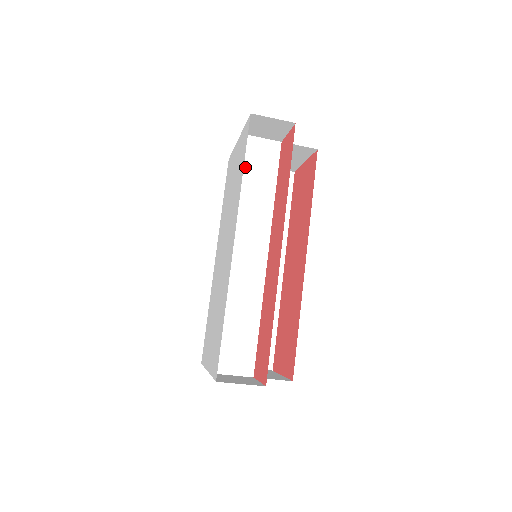
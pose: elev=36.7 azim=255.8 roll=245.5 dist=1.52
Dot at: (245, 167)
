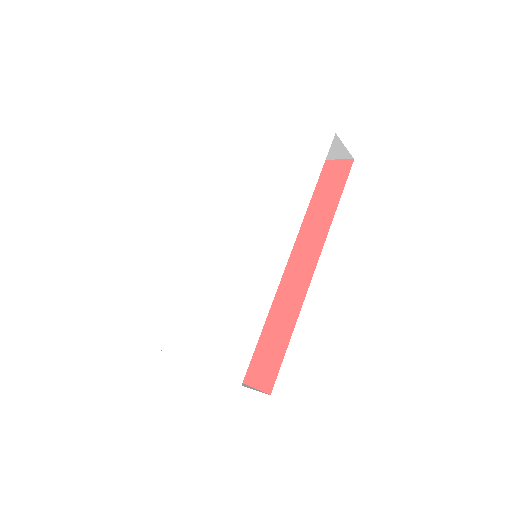
Dot at: occluded
